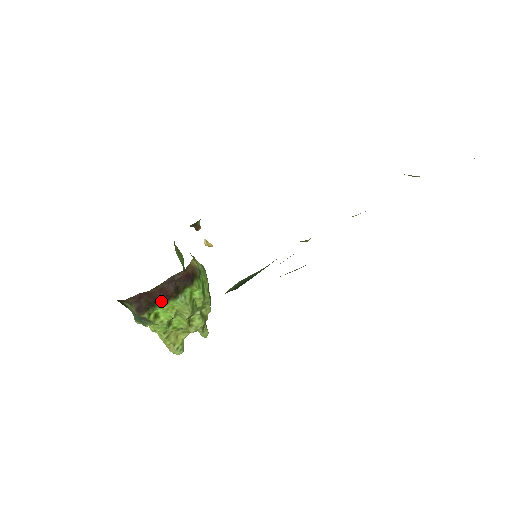
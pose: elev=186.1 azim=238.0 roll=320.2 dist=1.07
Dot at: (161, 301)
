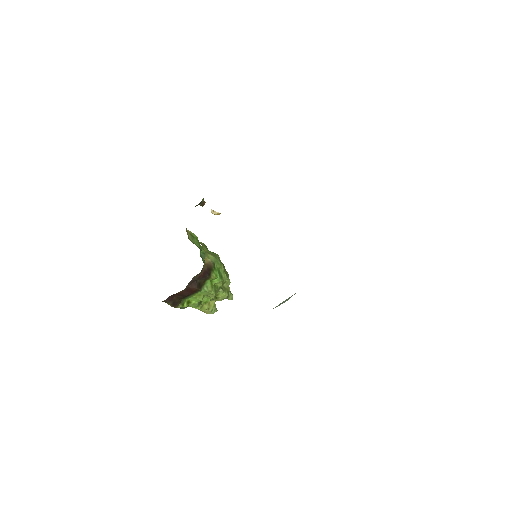
Dot at: (189, 295)
